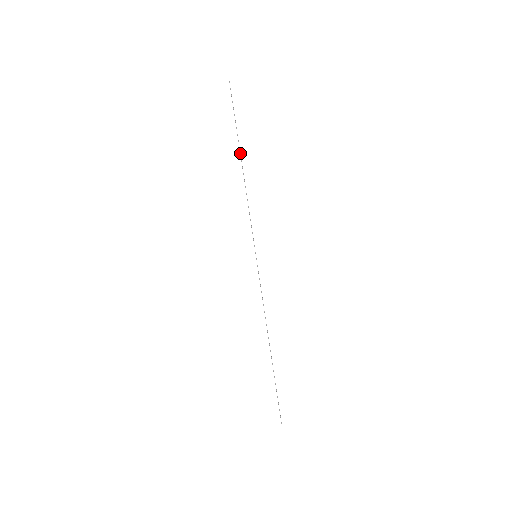
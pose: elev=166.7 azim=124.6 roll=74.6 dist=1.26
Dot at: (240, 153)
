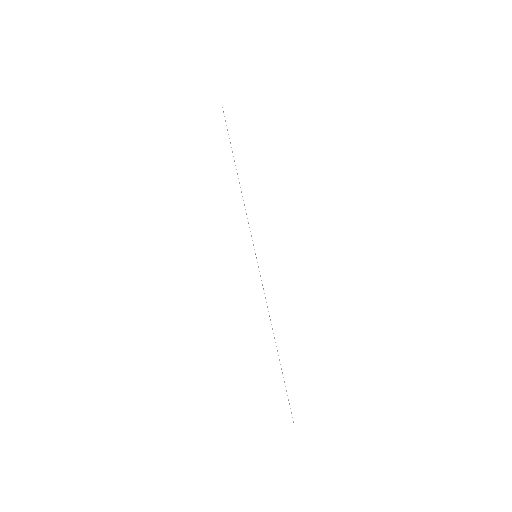
Dot at: occluded
